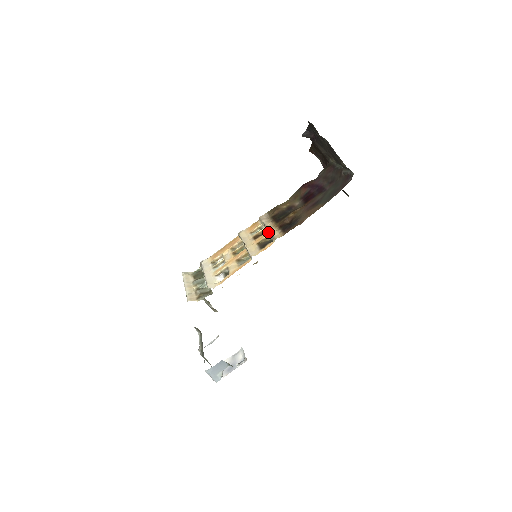
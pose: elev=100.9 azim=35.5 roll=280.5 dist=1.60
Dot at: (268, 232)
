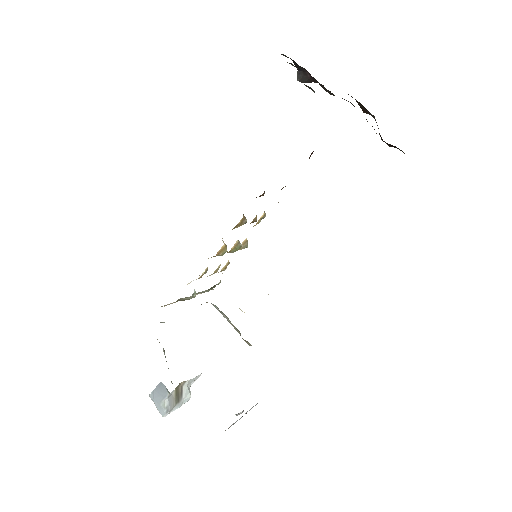
Dot at: occluded
